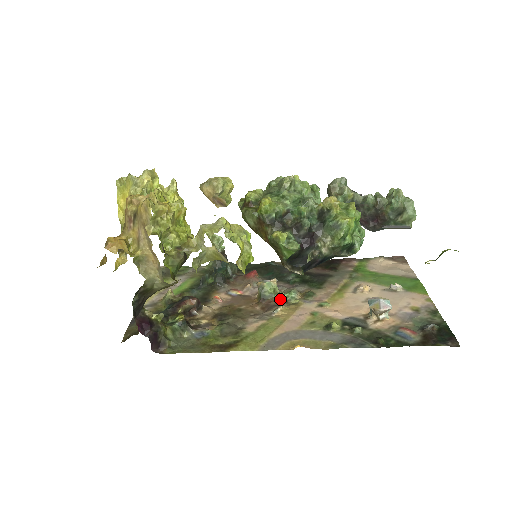
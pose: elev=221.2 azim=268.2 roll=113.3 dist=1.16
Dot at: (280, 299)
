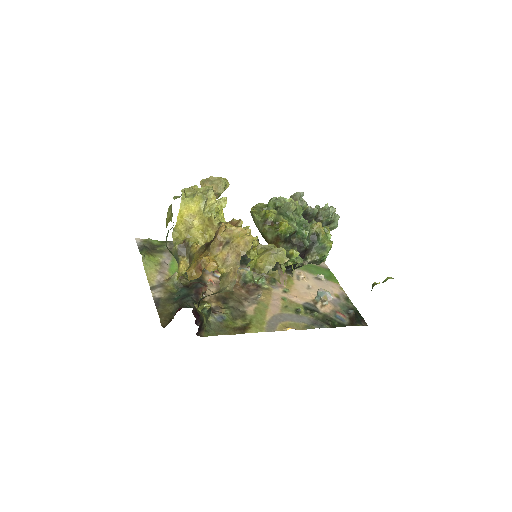
Dot at: (255, 284)
